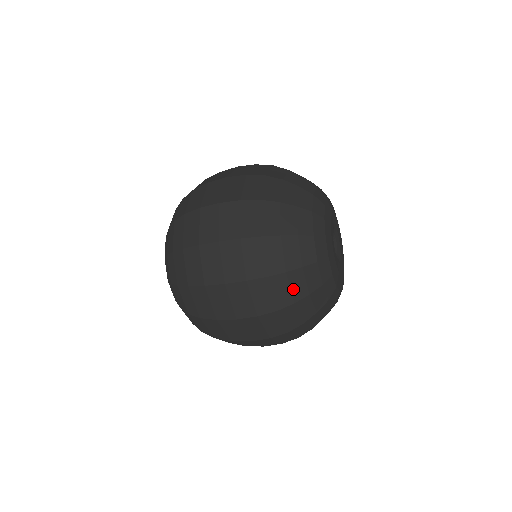
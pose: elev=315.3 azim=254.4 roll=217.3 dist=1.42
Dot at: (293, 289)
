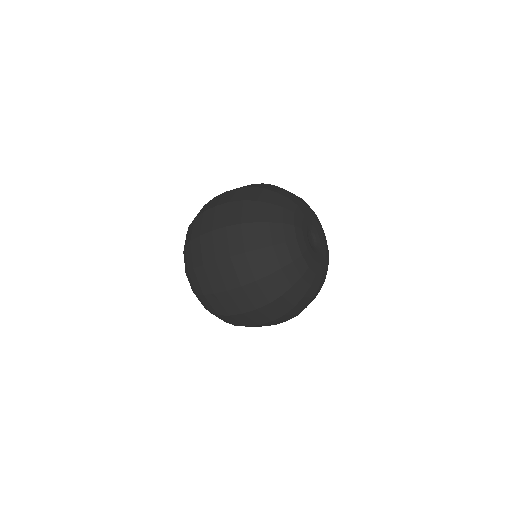
Dot at: (290, 300)
